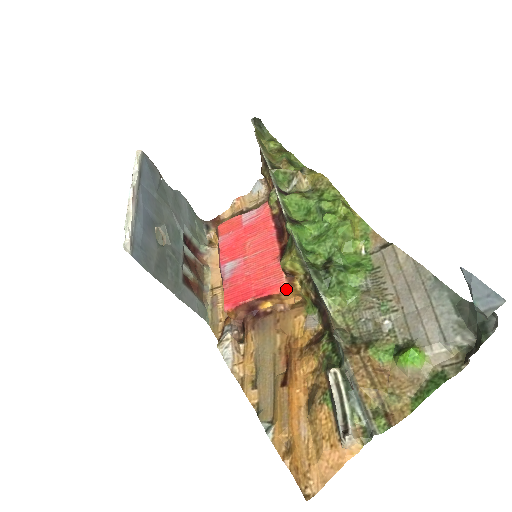
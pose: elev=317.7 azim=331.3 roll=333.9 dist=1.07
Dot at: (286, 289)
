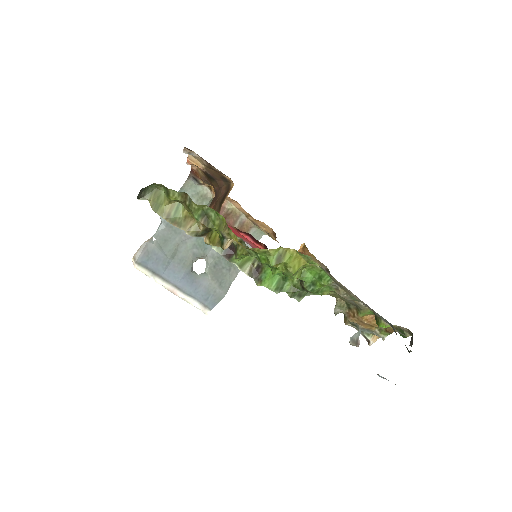
Dot at: occluded
